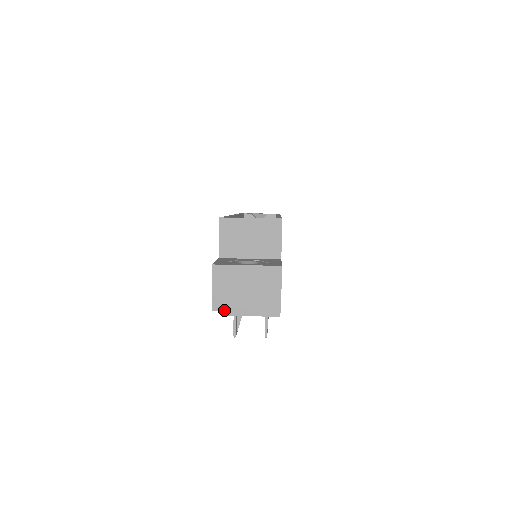
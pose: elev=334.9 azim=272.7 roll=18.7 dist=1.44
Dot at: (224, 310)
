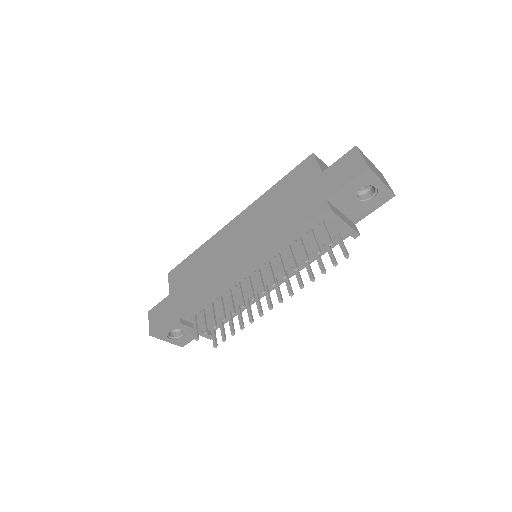
Dot at: (374, 172)
